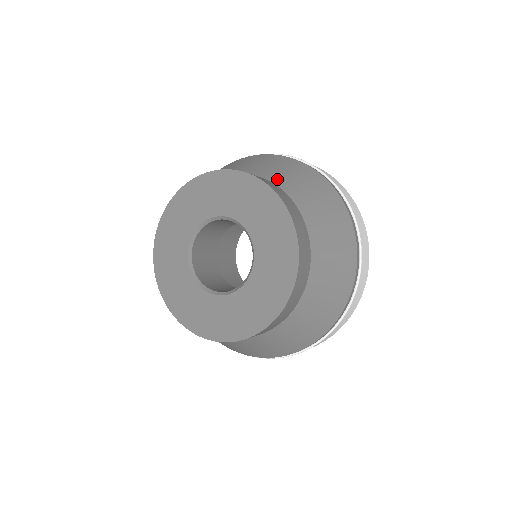
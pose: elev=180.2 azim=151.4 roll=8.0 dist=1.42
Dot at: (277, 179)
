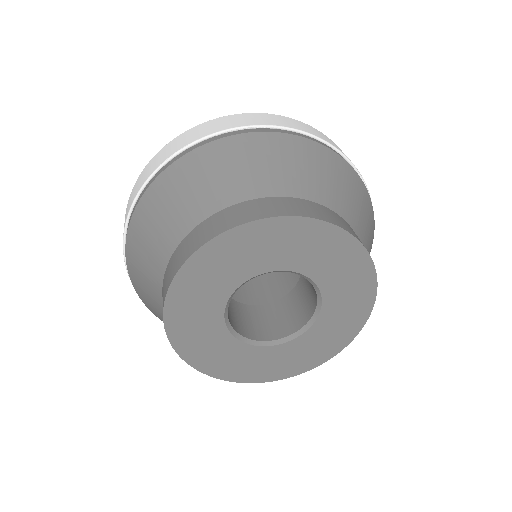
Dot at: (276, 186)
